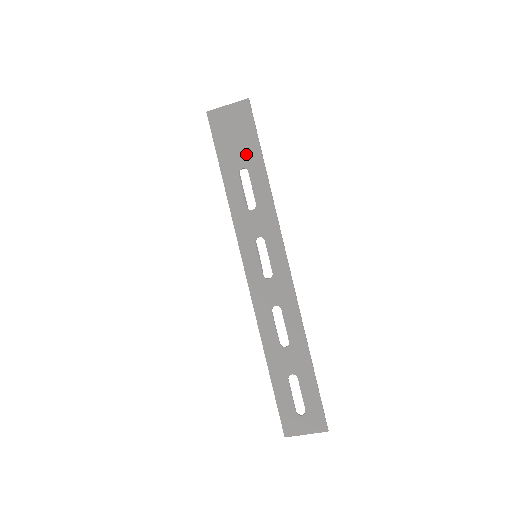
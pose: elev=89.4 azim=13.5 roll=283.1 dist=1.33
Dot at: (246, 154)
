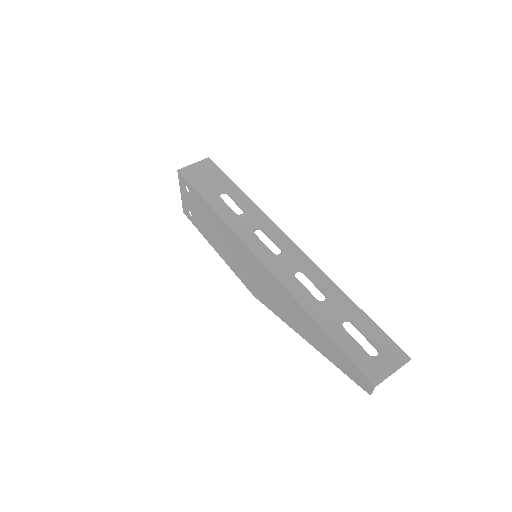
Dot at: (220, 184)
